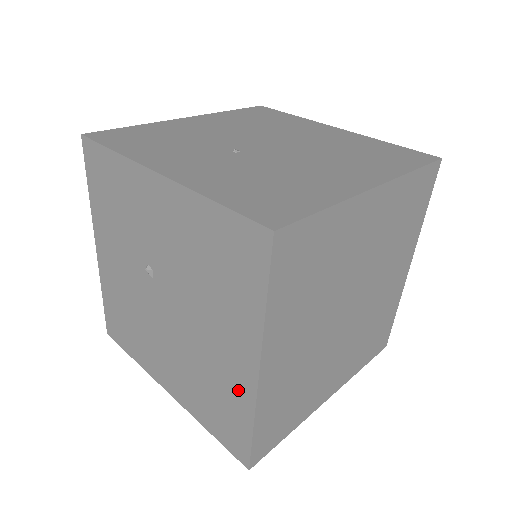
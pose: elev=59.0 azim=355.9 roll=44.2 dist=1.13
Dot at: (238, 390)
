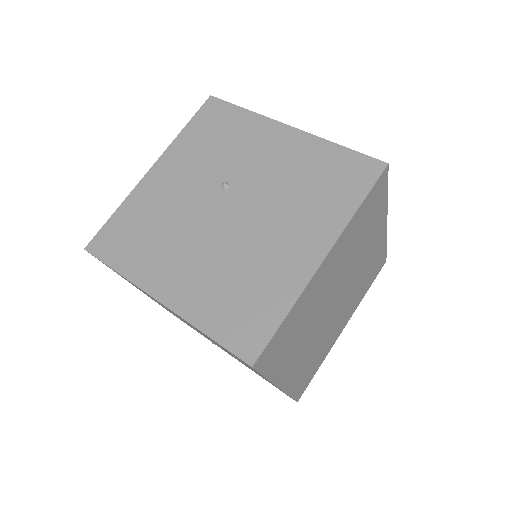
Dot at: (287, 279)
